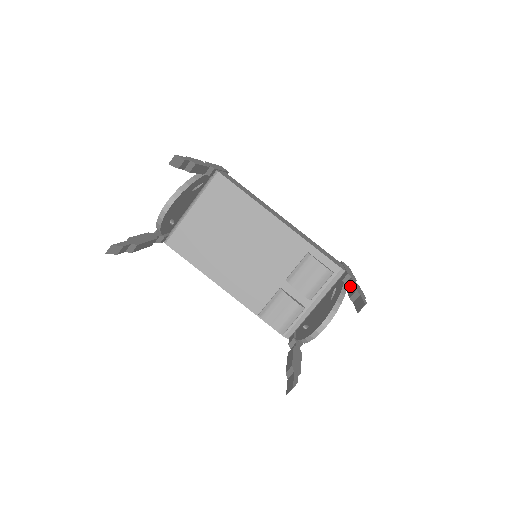
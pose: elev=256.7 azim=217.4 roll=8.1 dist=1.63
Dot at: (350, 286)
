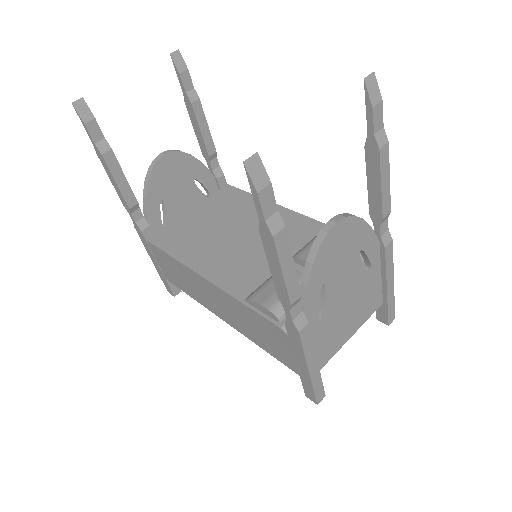
Dot at: occluded
